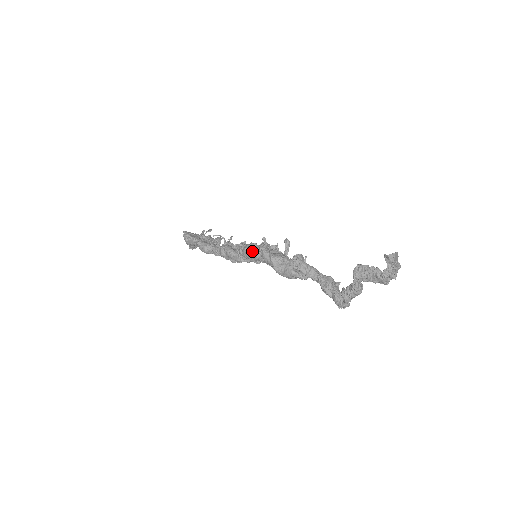
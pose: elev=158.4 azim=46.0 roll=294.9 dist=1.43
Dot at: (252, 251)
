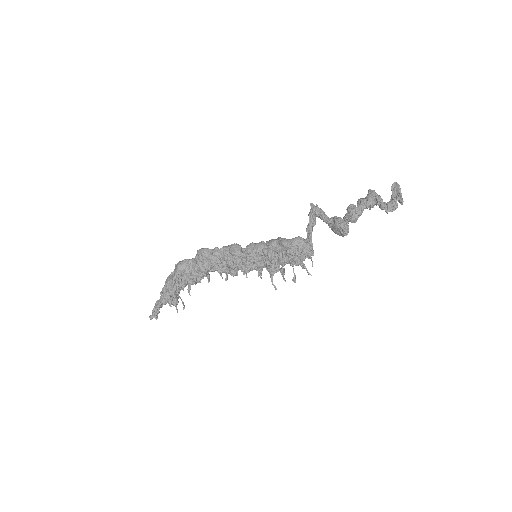
Dot at: (258, 243)
